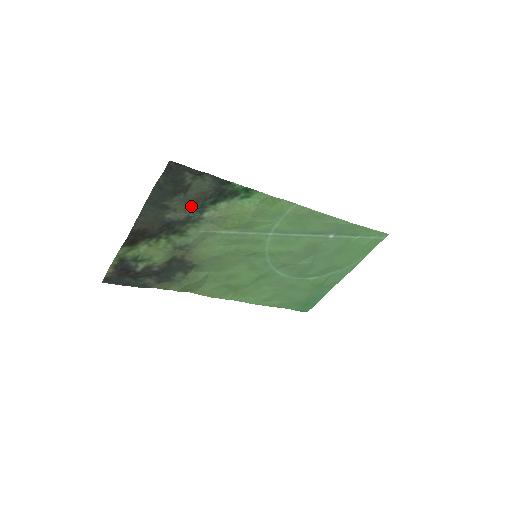
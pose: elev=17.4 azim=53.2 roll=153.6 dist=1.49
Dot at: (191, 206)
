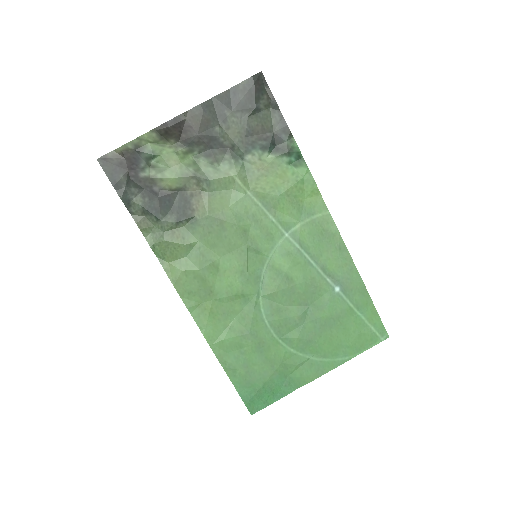
Dot at: (244, 136)
